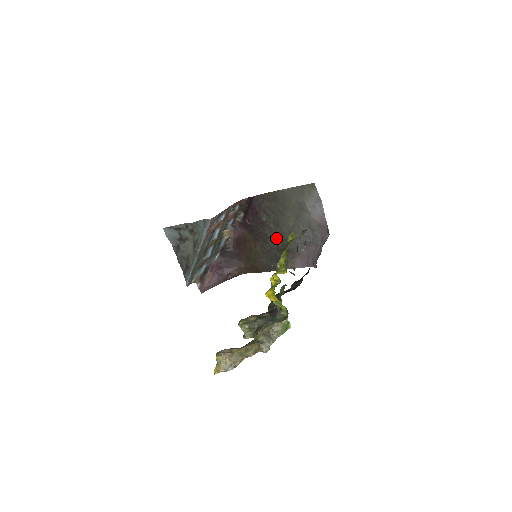
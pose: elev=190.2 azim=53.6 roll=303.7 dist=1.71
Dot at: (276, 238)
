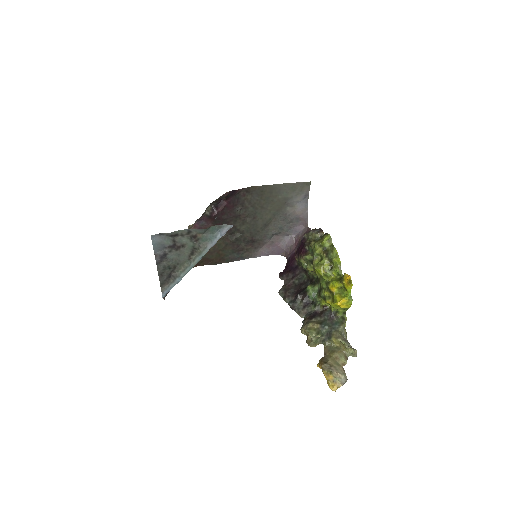
Dot at: (246, 230)
